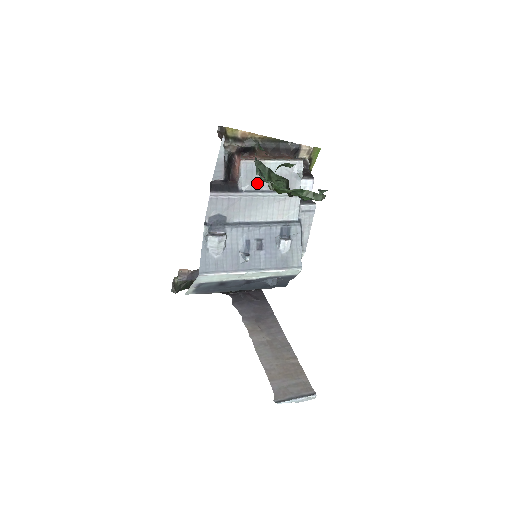
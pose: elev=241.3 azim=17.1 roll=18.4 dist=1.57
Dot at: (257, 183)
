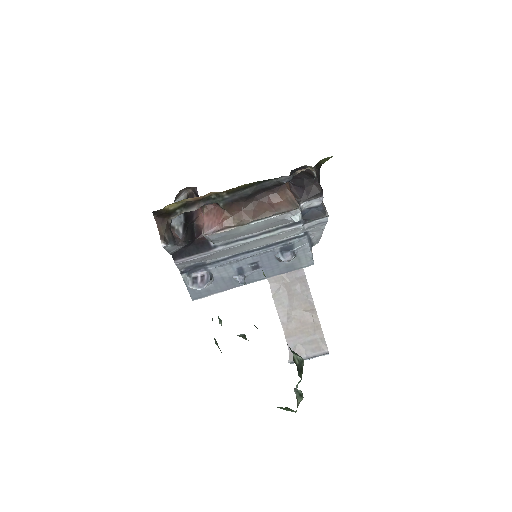
Dot at: (234, 237)
